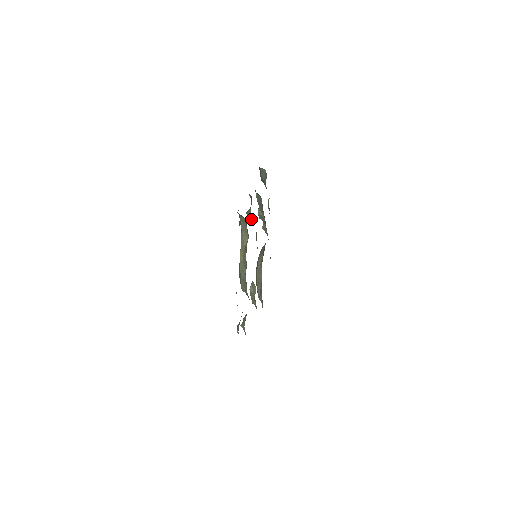
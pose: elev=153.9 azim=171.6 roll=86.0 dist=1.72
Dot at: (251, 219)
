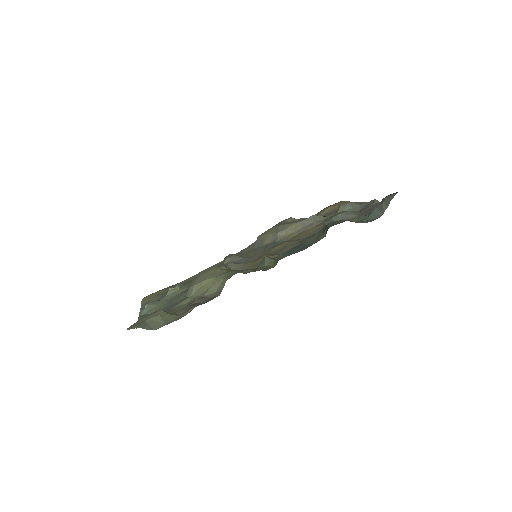
Dot at: (261, 264)
